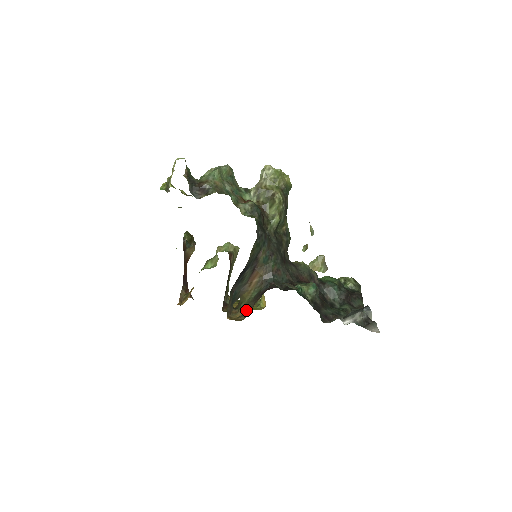
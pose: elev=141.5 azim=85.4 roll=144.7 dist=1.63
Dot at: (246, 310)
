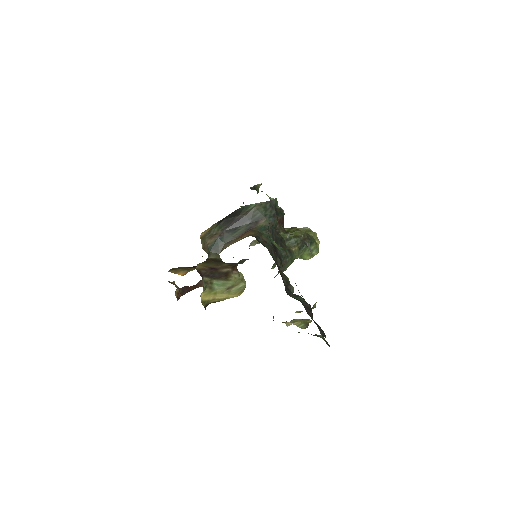
Dot at: occluded
